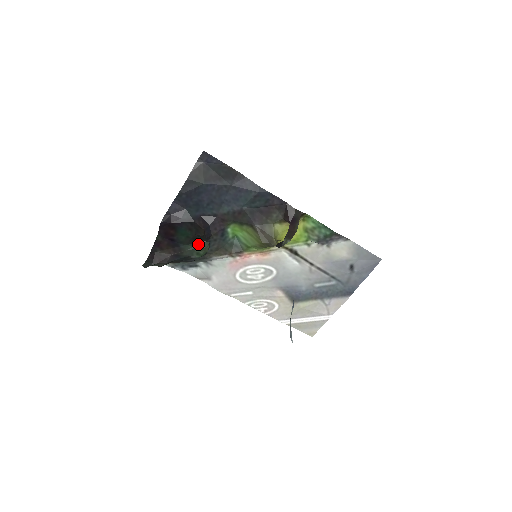
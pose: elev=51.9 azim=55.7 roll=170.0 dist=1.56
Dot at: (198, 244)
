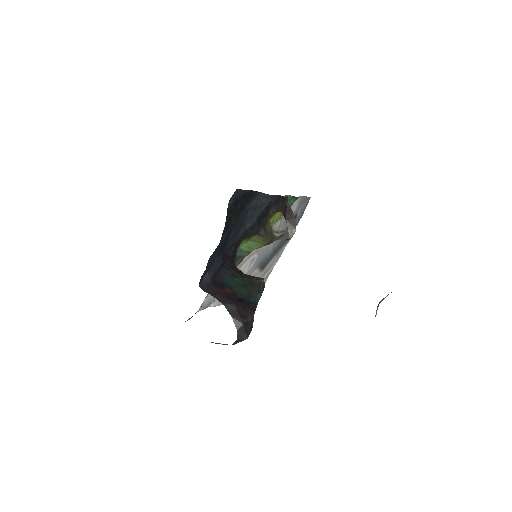
Dot at: (261, 287)
